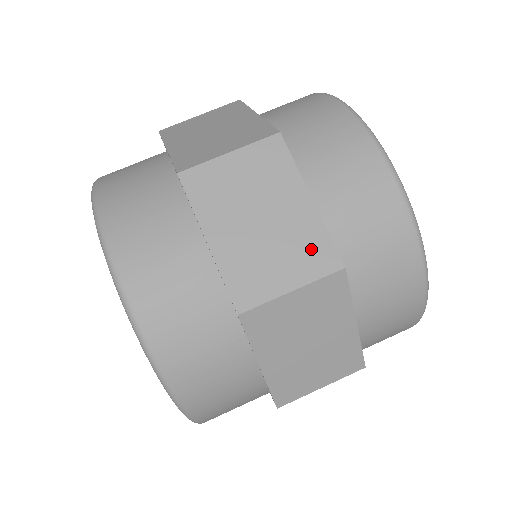
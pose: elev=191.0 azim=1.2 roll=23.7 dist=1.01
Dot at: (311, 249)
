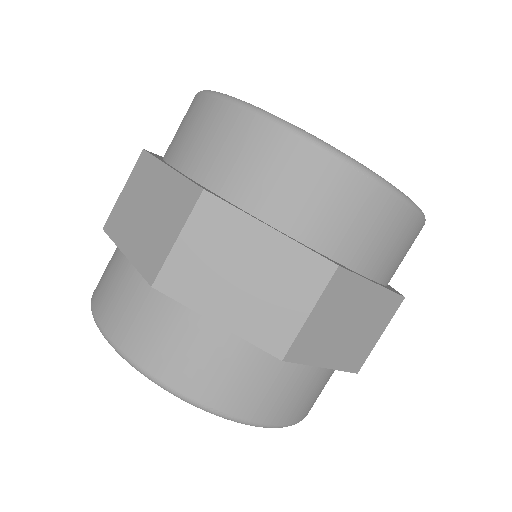
Dot at: (301, 270)
